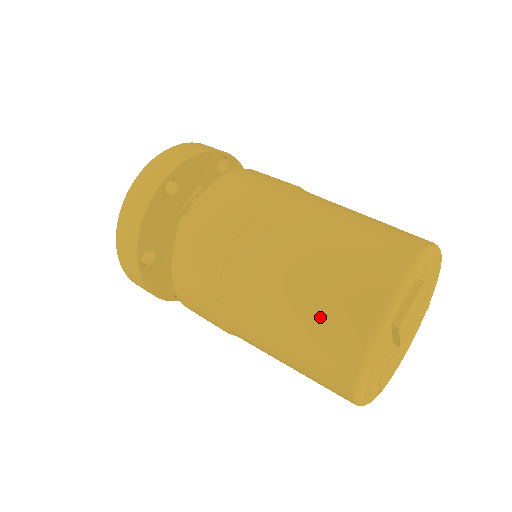
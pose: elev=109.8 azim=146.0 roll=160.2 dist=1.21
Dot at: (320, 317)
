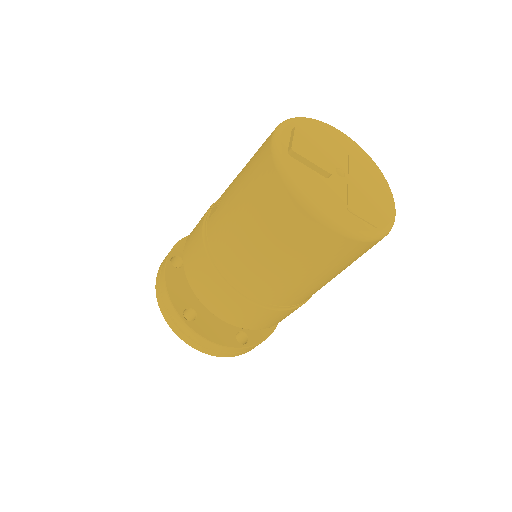
Dot at: (254, 198)
